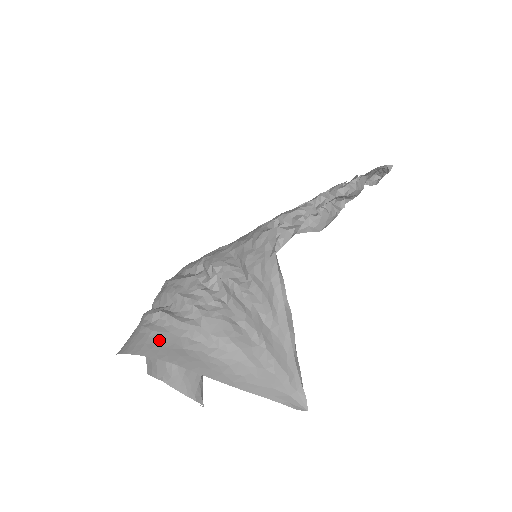
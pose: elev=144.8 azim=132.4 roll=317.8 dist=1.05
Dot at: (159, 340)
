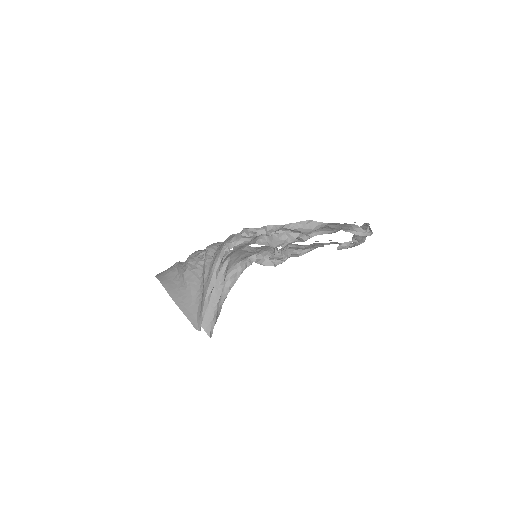
Dot at: (167, 274)
